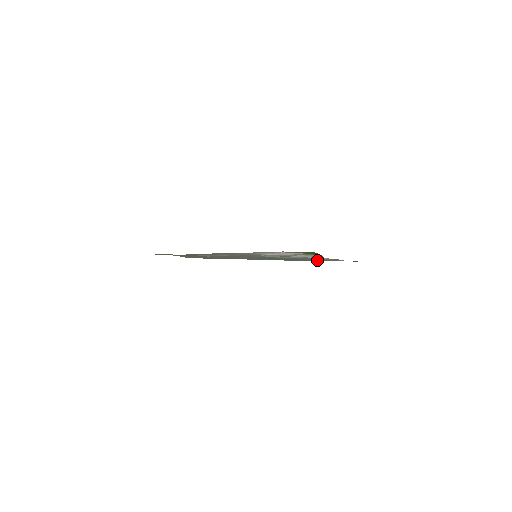
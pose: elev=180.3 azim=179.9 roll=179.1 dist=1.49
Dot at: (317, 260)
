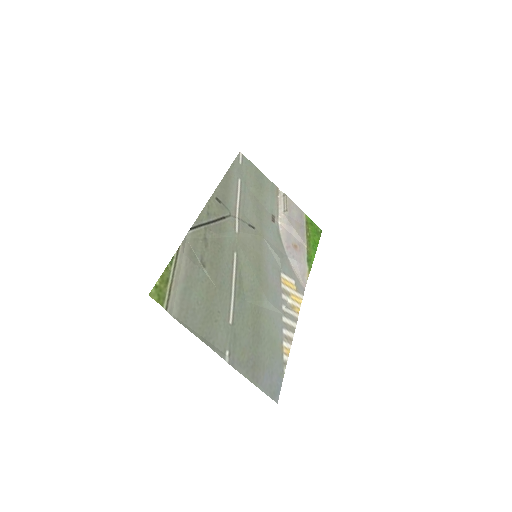
Dot at: (265, 358)
